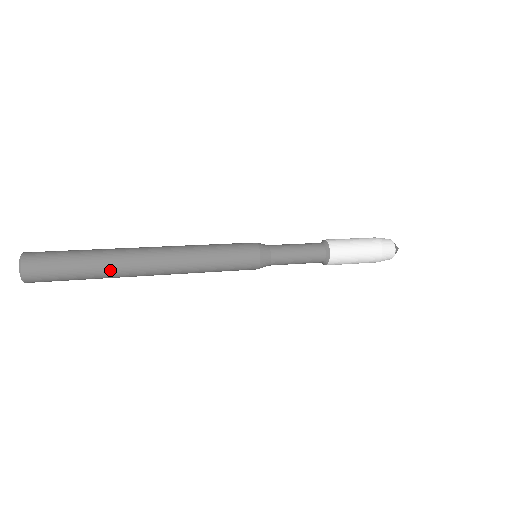
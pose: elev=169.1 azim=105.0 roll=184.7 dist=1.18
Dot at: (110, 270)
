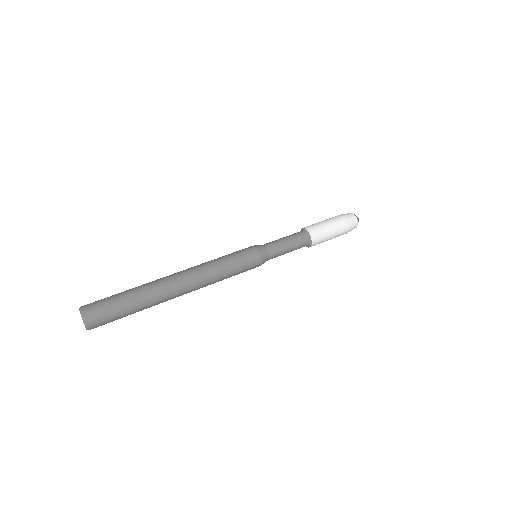
Dot at: (153, 304)
